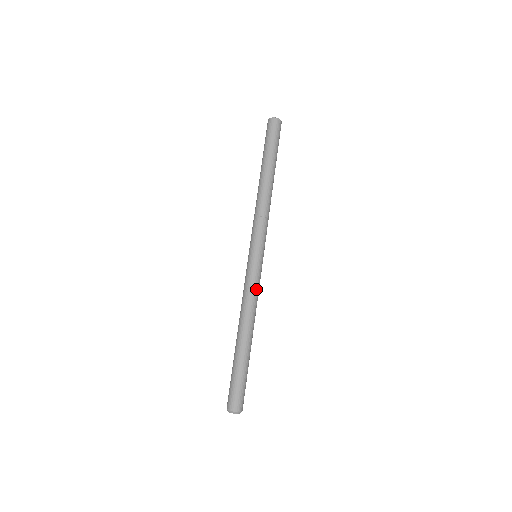
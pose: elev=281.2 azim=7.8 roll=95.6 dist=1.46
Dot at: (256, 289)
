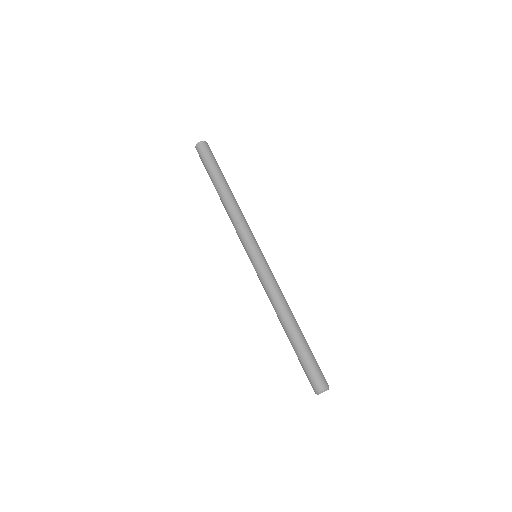
Dot at: (269, 283)
